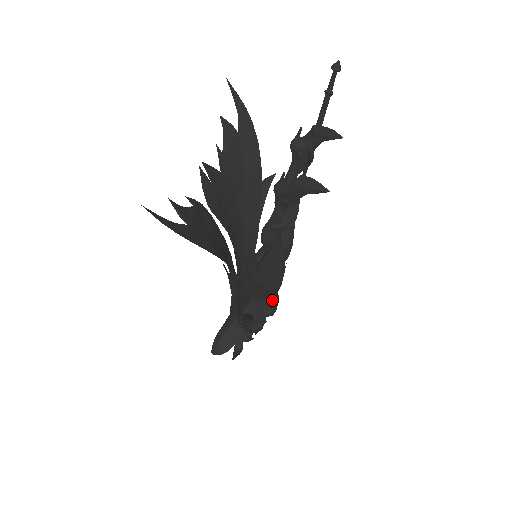
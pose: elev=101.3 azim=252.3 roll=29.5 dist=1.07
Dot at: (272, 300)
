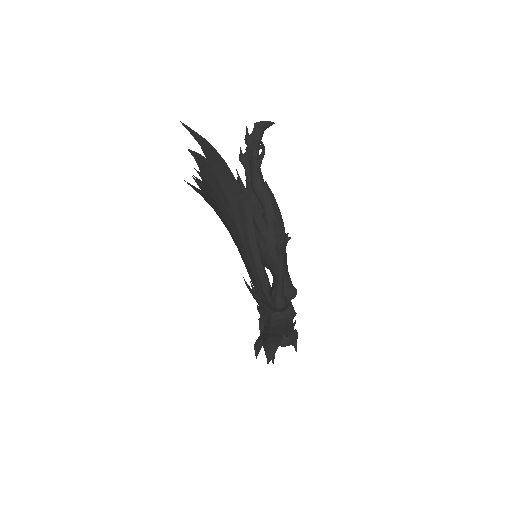
Dot at: (288, 276)
